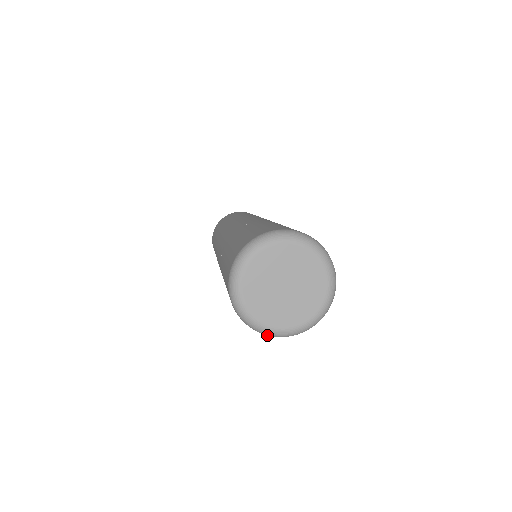
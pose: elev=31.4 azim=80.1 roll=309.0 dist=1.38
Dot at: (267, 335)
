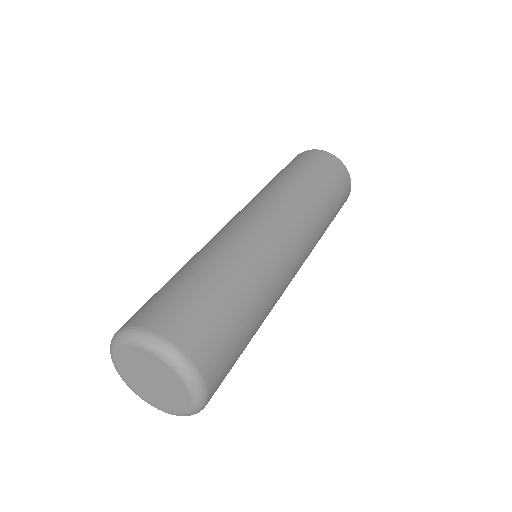
Dot at: occluded
